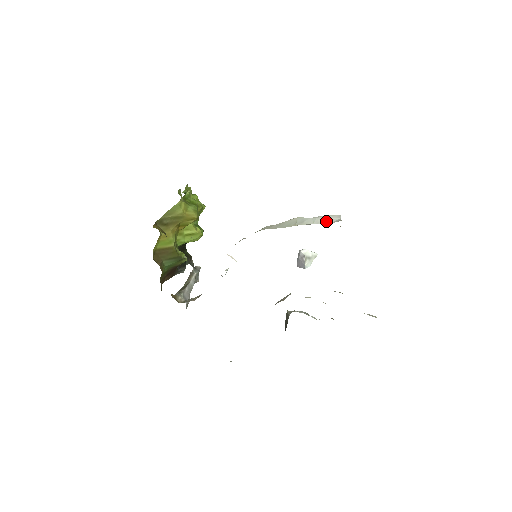
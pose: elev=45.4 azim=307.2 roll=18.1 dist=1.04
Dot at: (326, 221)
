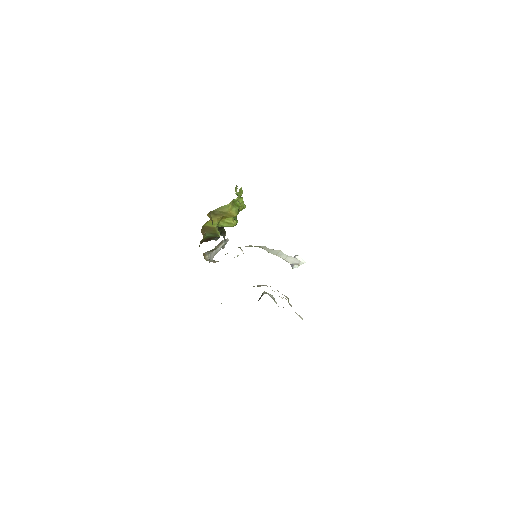
Dot at: (291, 261)
